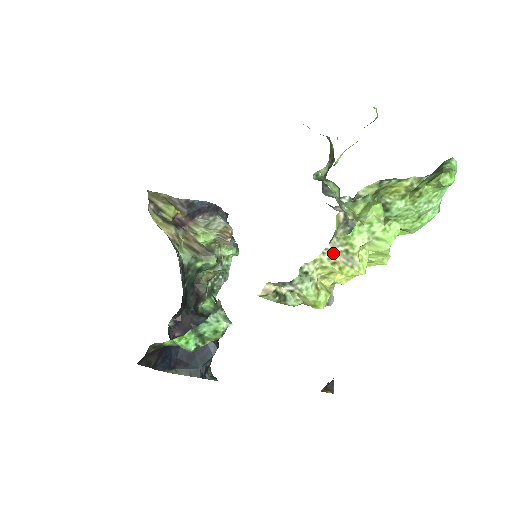
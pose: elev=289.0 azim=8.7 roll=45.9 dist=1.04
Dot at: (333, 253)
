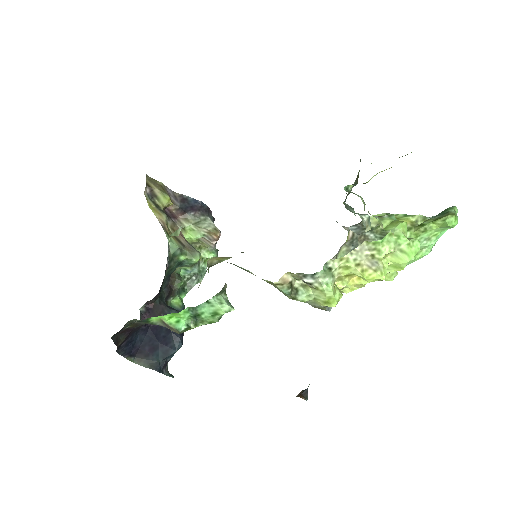
Dot at: (360, 255)
